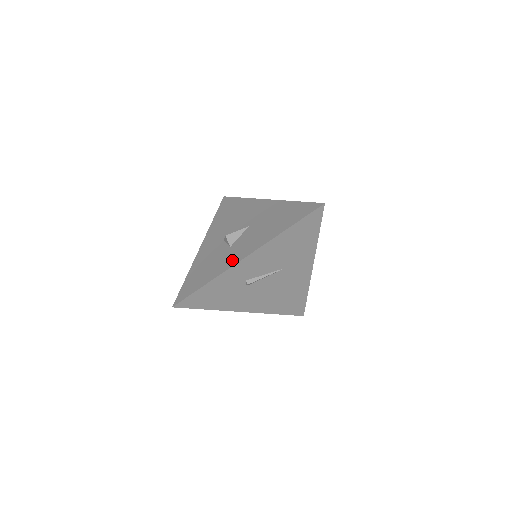
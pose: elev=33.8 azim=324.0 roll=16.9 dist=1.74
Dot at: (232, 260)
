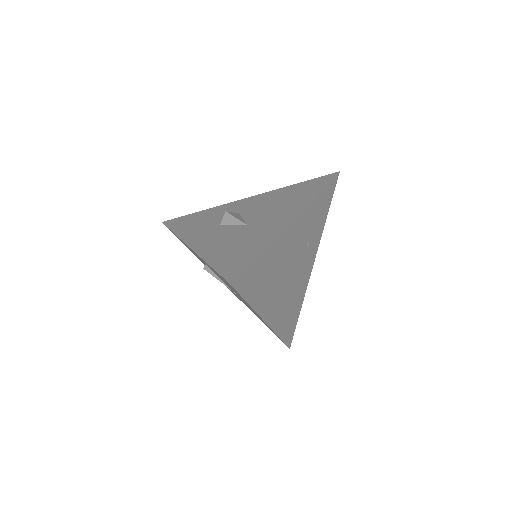
Dot at: (193, 236)
